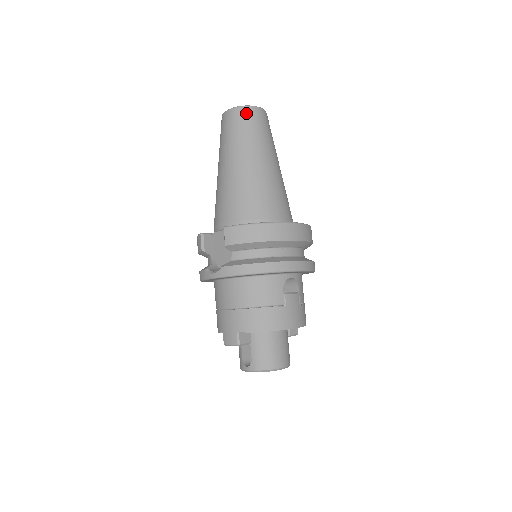
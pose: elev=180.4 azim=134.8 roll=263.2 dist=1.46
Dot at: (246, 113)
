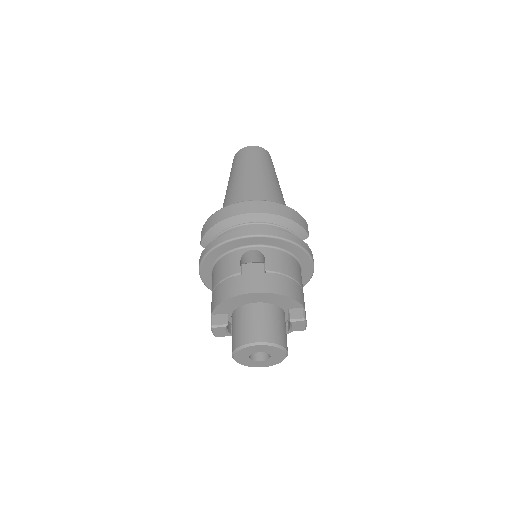
Dot at: (238, 155)
